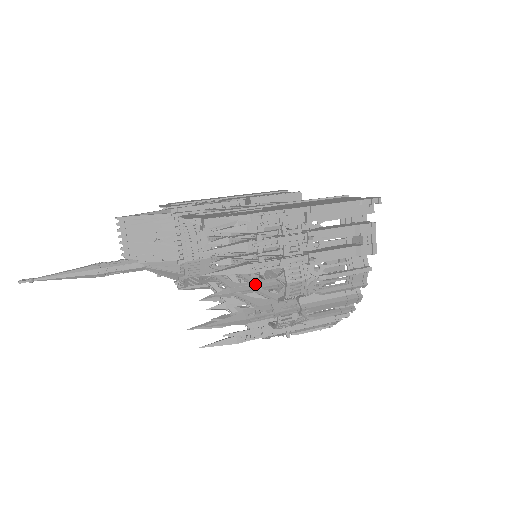
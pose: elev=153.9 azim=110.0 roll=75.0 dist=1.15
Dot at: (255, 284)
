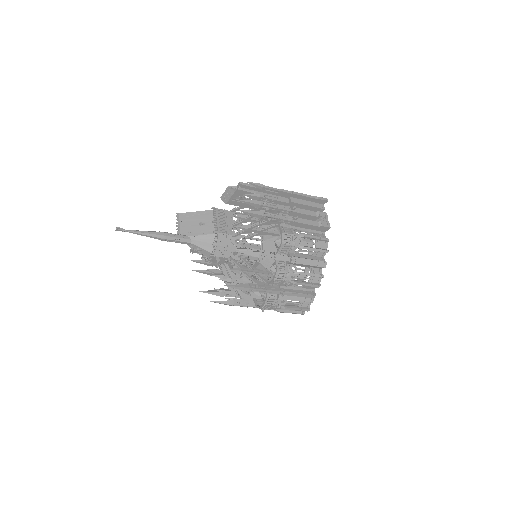
Dot at: (260, 251)
